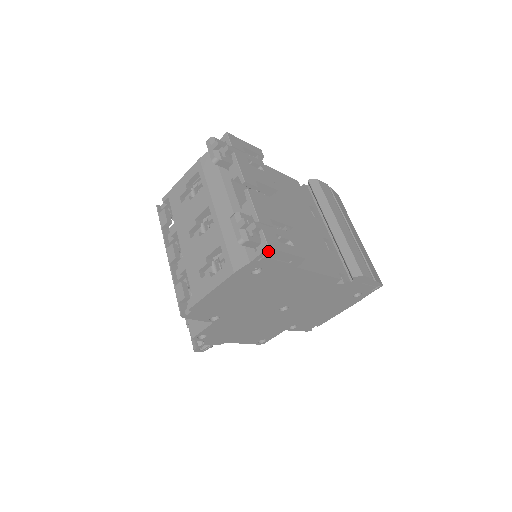
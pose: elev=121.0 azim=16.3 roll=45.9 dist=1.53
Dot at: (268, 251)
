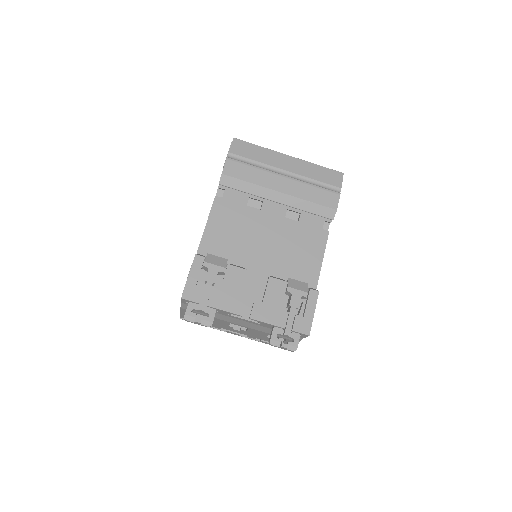
Dot at: (309, 333)
